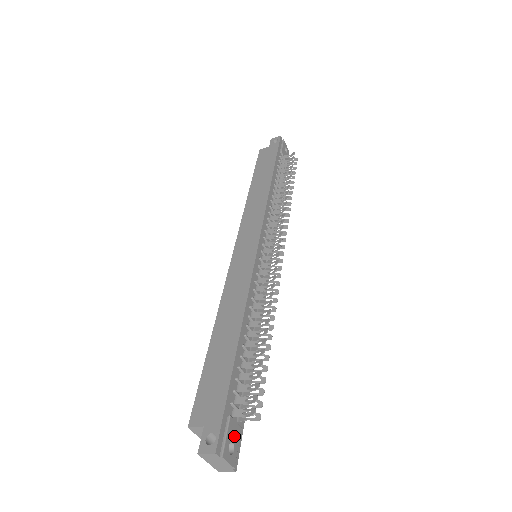
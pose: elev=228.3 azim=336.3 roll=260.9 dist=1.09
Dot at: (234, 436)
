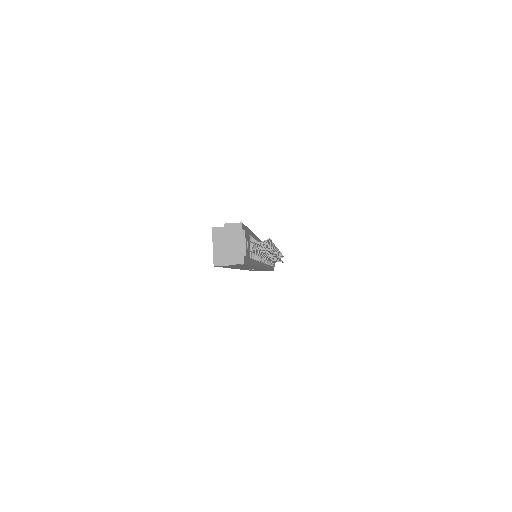
Dot at: (248, 246)
